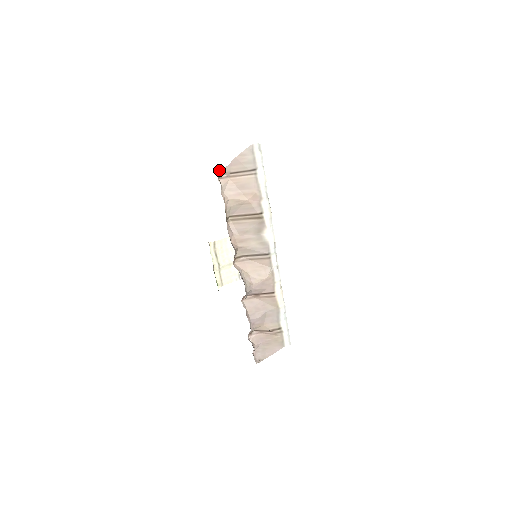
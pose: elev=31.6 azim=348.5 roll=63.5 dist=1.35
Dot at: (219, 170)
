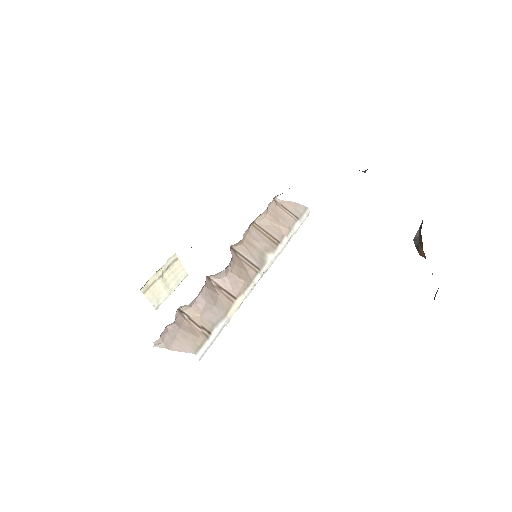
Dot at: (277, 196)
